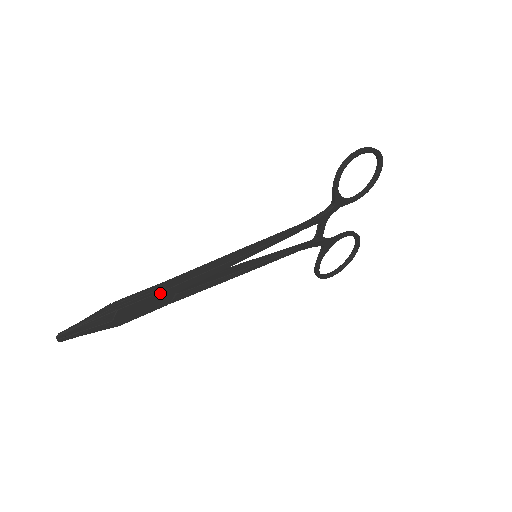
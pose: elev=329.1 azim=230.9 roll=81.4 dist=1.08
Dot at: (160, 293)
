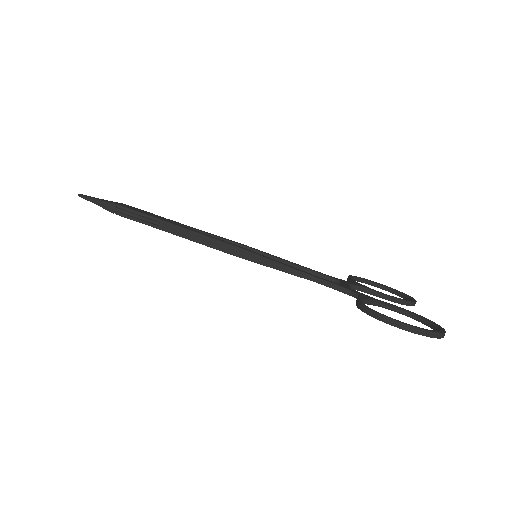
Dot at: (151, 226)
